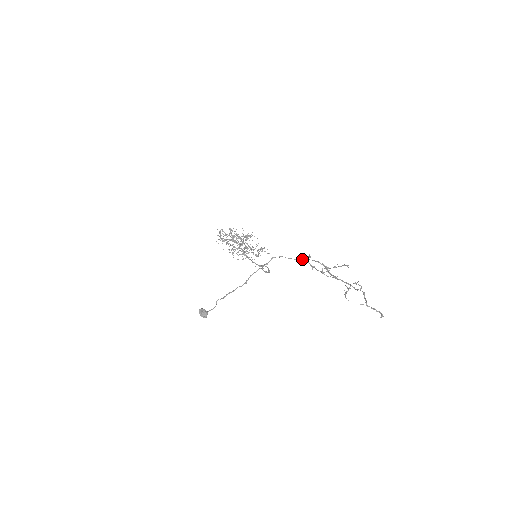
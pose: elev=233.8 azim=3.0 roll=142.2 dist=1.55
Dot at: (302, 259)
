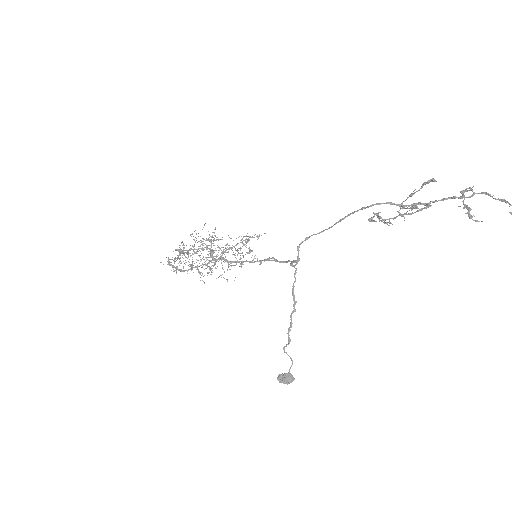
Dot at: (343, 218)
